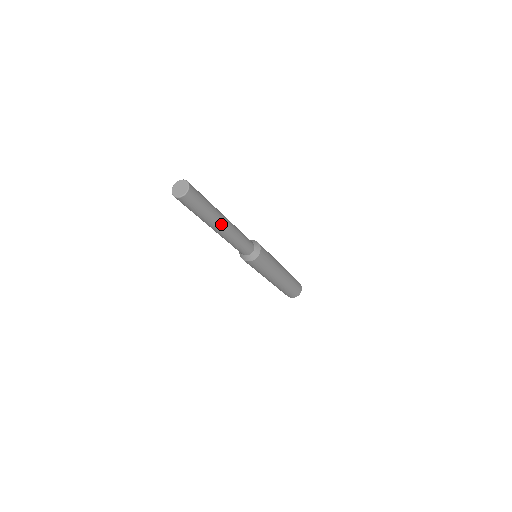
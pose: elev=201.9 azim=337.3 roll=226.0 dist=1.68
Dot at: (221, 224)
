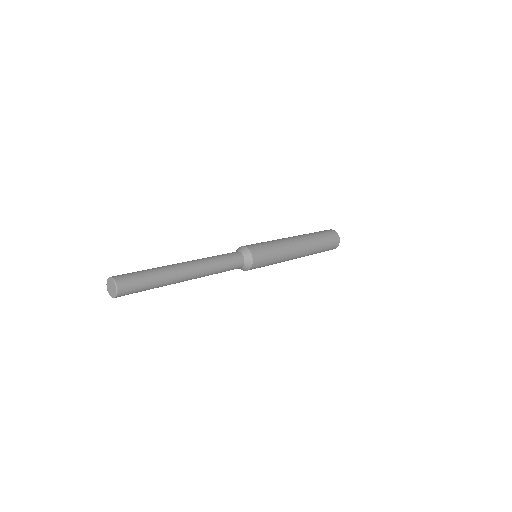
Dot at: (183, 275)
